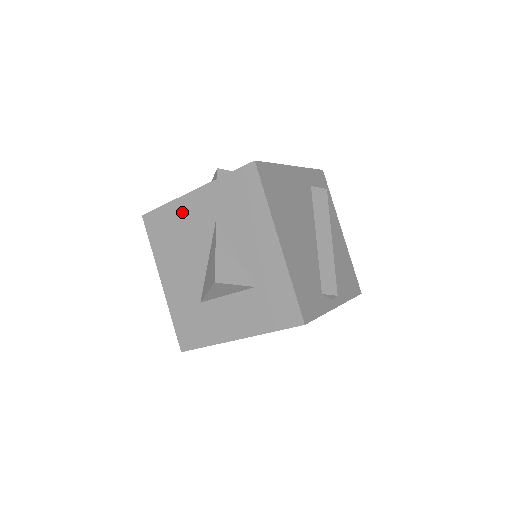
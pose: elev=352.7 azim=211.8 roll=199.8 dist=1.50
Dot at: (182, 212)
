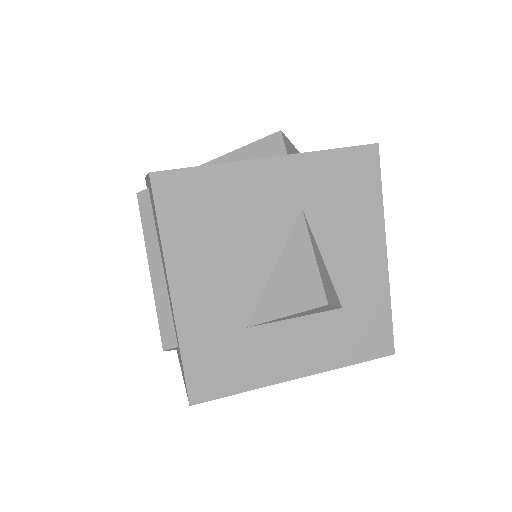
Dot at: (242, 185)
